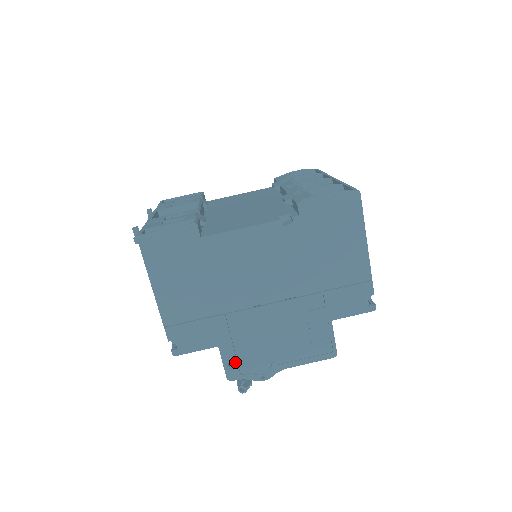
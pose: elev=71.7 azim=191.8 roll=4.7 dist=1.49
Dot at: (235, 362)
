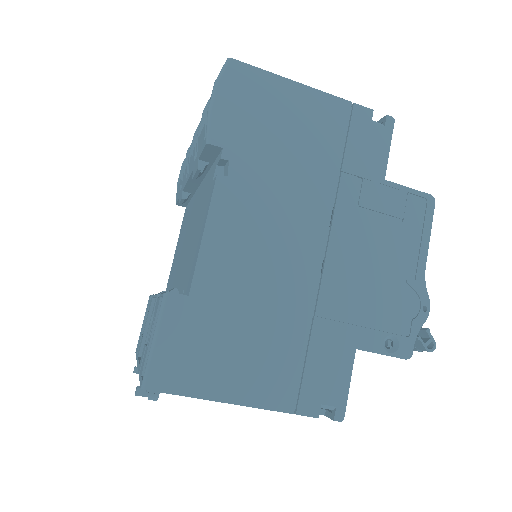
Dot at: (388, 337)
